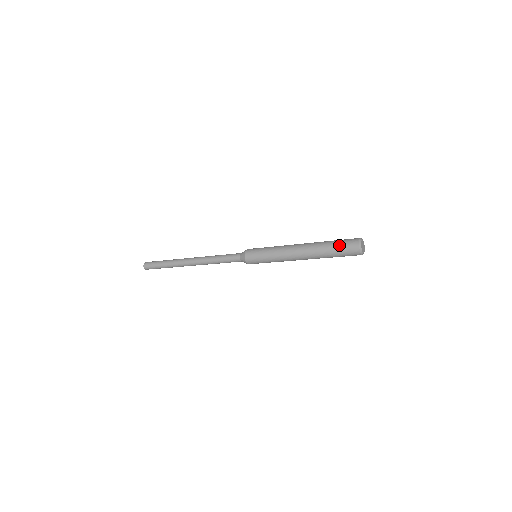
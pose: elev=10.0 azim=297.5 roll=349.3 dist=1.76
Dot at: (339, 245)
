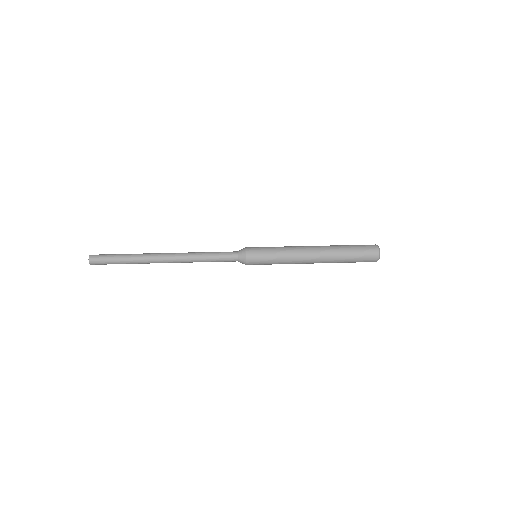
Dot at: (358, 259)
